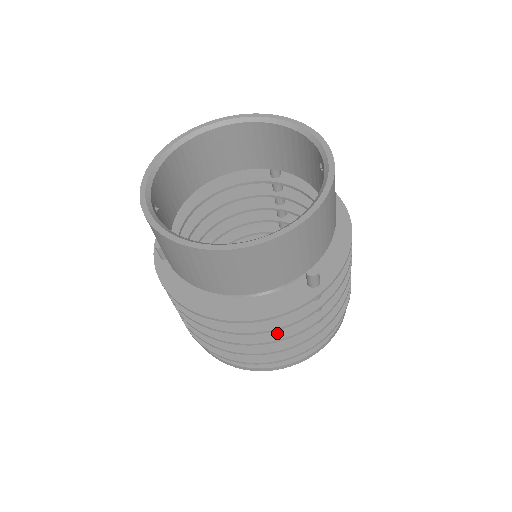
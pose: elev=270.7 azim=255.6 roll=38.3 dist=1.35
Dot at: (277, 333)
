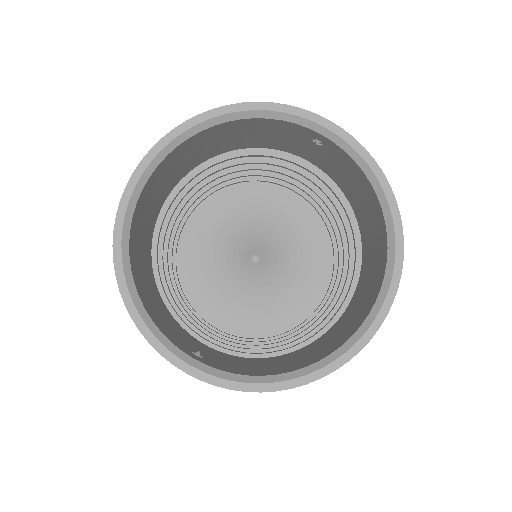
Dot at: occluded
